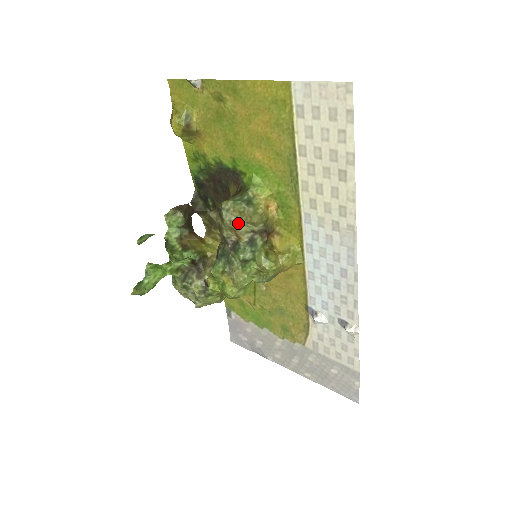
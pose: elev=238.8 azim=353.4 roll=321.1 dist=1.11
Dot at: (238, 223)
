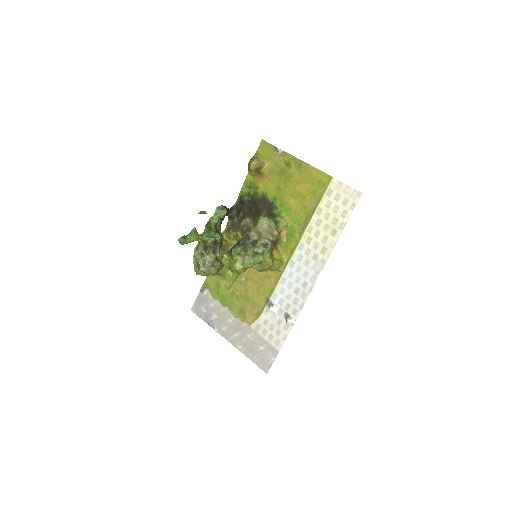
Dot at: (264, 231)
